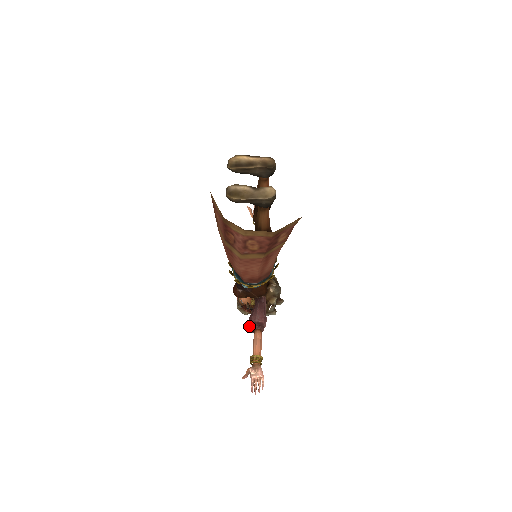
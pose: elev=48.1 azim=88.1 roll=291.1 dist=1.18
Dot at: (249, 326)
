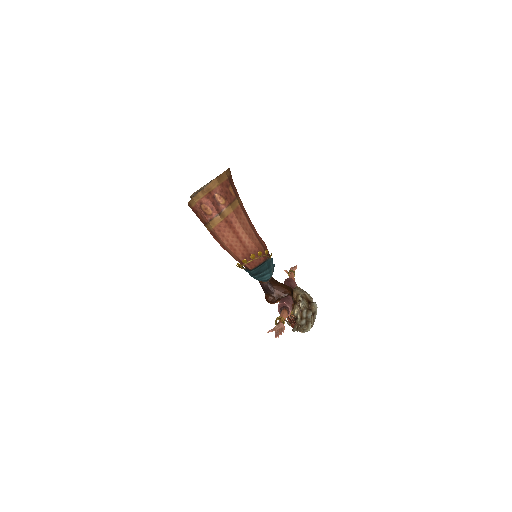
Dot at: (279, 313)
